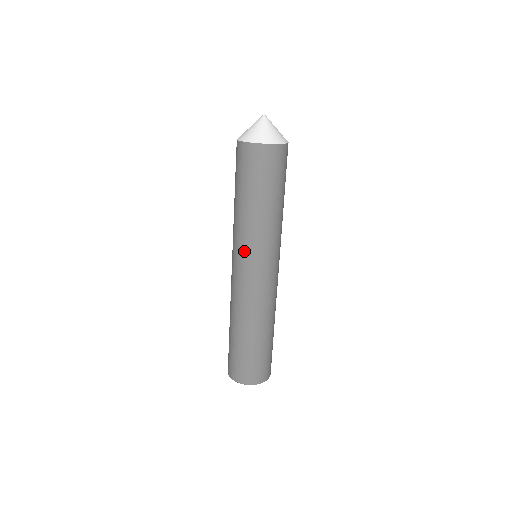
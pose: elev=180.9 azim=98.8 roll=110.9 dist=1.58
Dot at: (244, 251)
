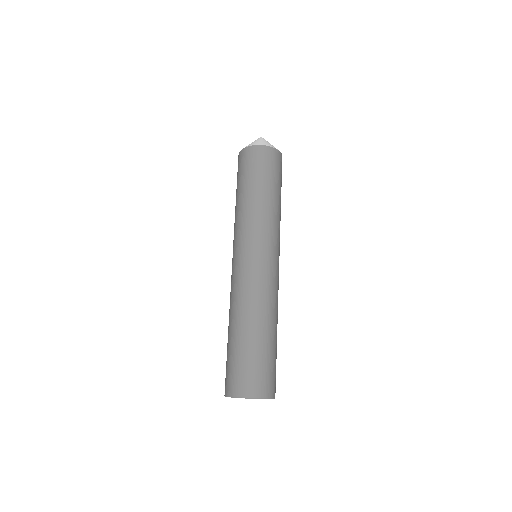
Dot at: (233, 243)
